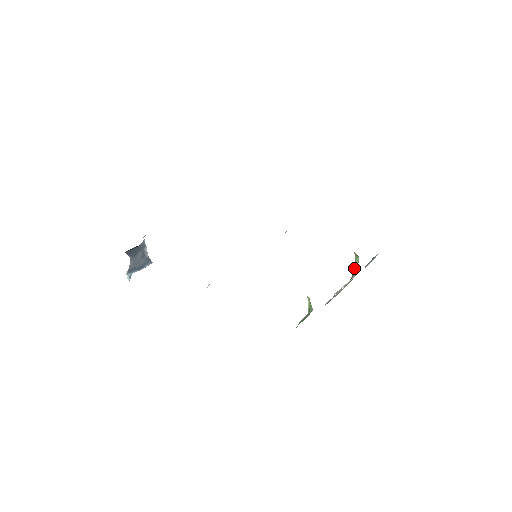
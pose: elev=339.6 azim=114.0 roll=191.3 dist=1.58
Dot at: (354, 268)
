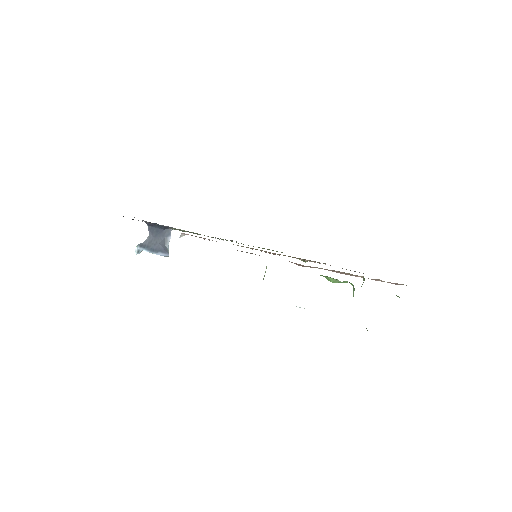
Dot at: occluded
